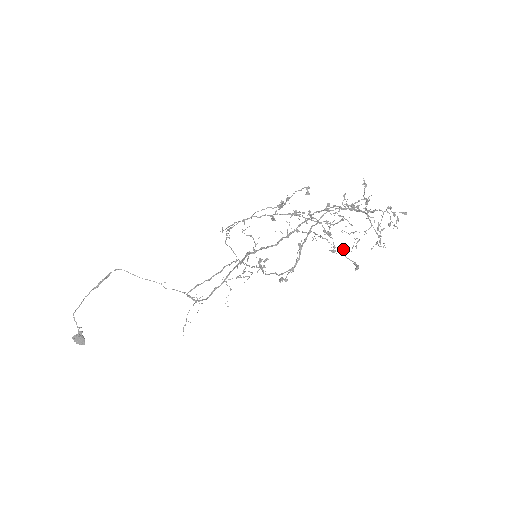
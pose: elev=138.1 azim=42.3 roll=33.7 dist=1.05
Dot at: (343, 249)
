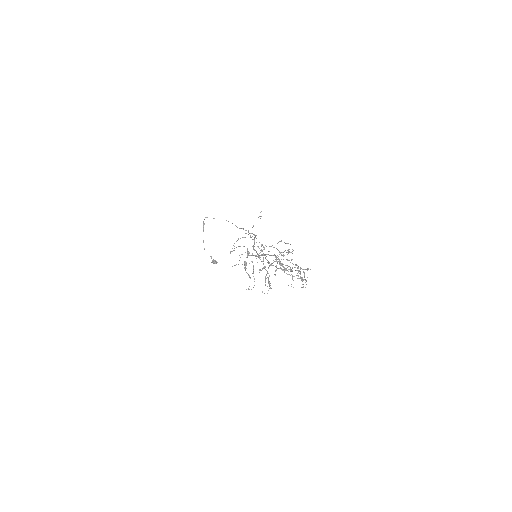
Dot at: (291, 274)
